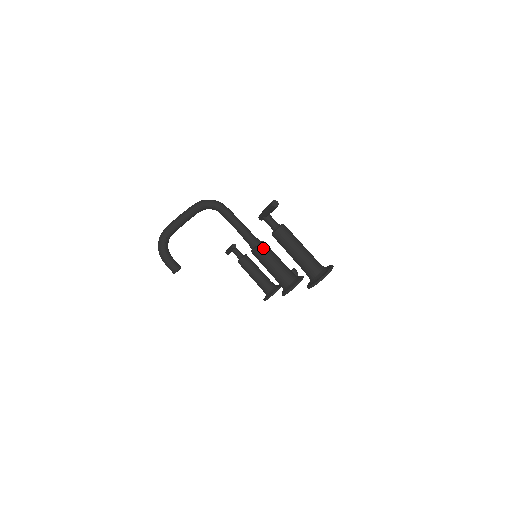
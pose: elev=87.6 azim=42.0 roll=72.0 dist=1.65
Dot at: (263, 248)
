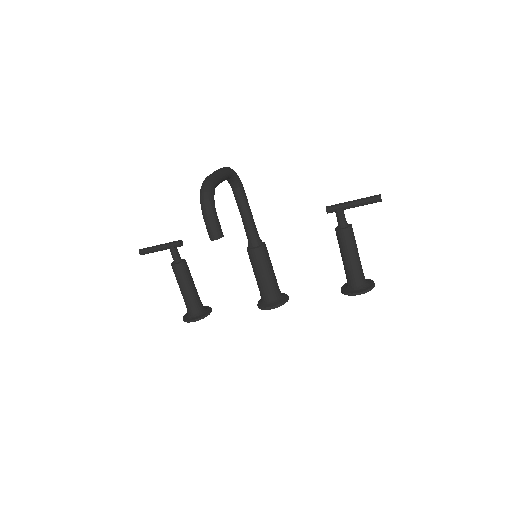
Dot at: occluded
